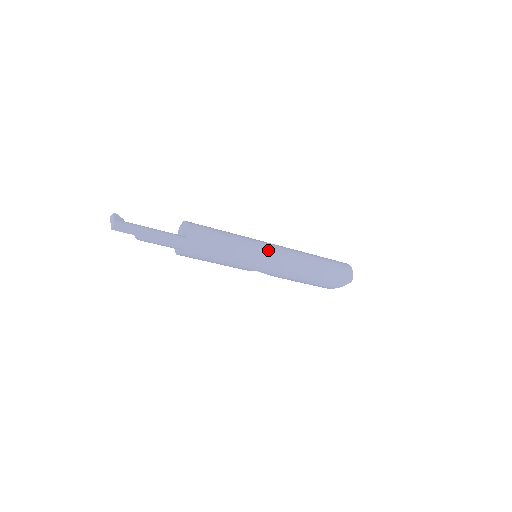
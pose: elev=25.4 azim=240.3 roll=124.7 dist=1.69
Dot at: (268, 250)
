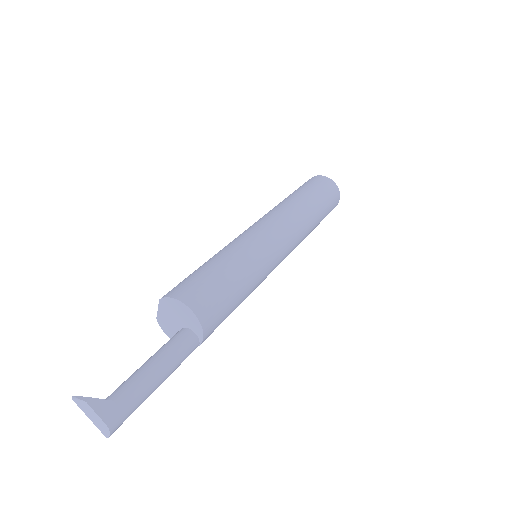
Dot at: (279, 253)
